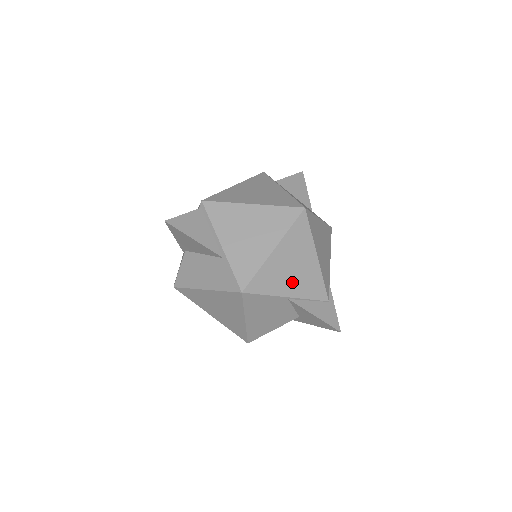
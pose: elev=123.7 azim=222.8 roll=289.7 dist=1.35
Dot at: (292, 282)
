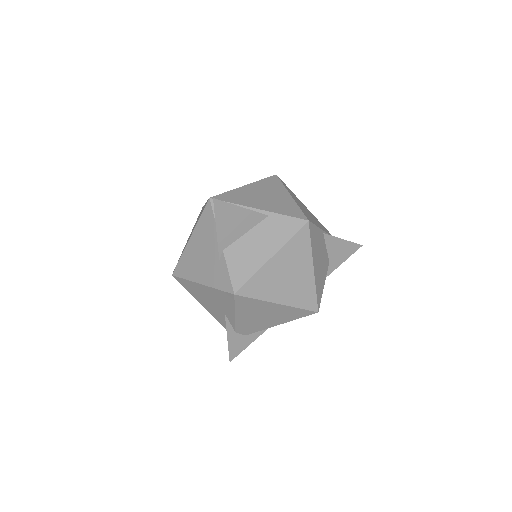
Dot at: (315, 220)
